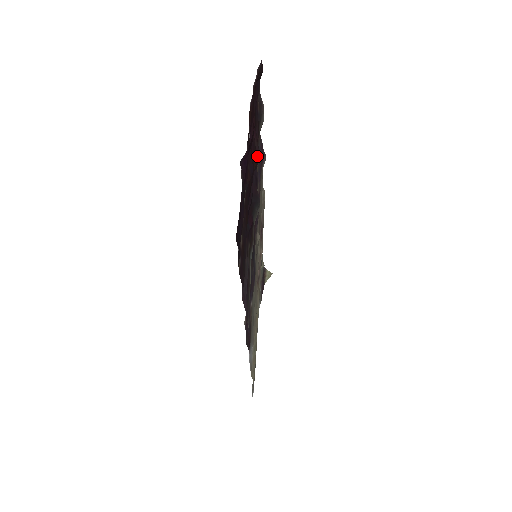
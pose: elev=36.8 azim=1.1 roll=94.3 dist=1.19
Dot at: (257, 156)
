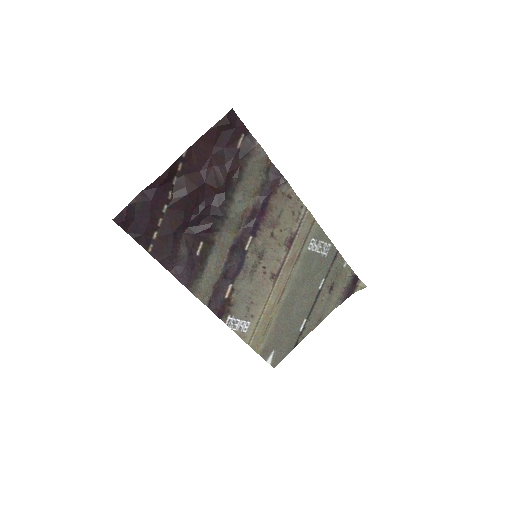
Dot at: (222, 184)
